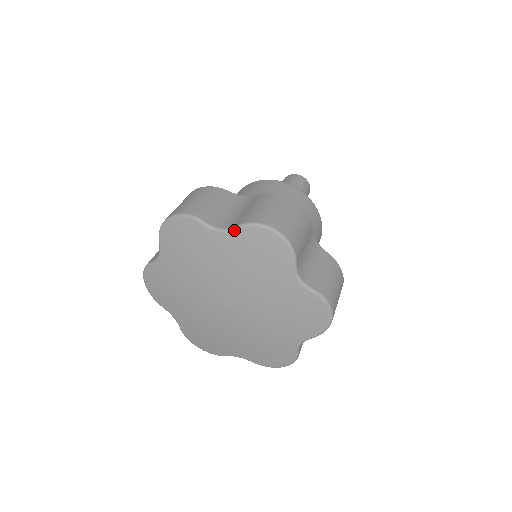
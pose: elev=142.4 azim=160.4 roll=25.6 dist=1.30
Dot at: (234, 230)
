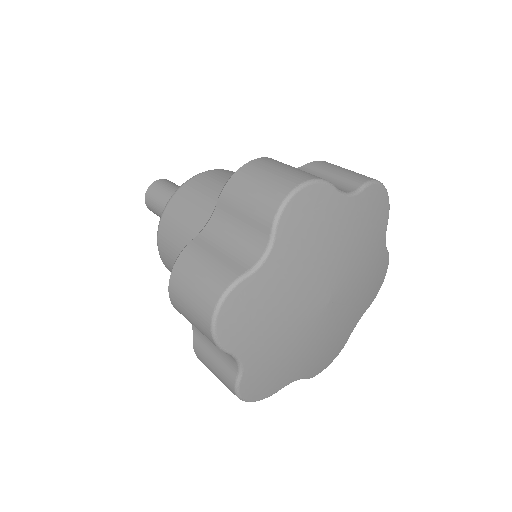
Dot at: (362, 191)
